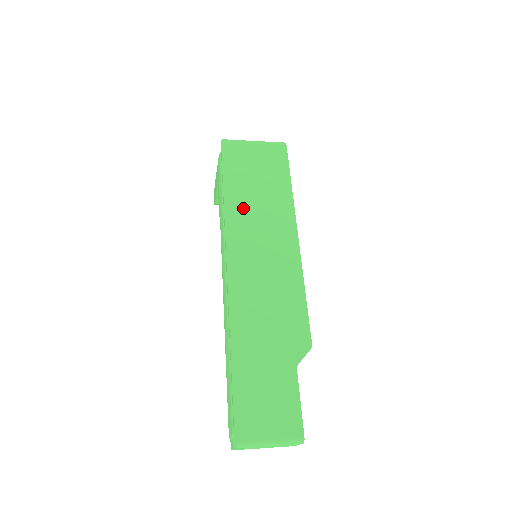
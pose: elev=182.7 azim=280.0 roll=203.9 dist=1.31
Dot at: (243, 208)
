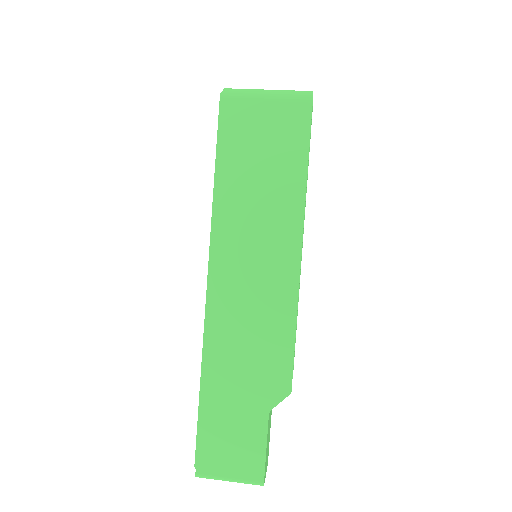
Dot at: (236, 205)
